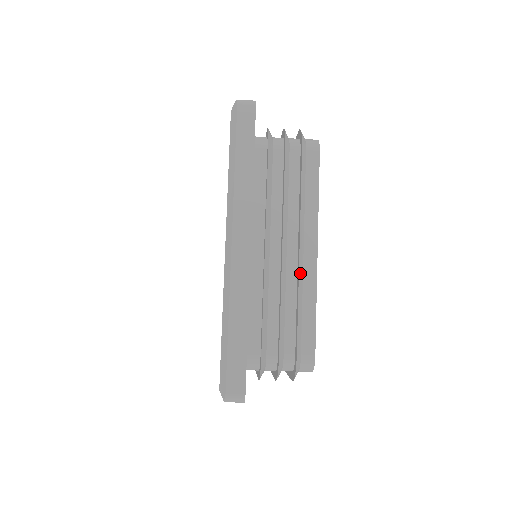
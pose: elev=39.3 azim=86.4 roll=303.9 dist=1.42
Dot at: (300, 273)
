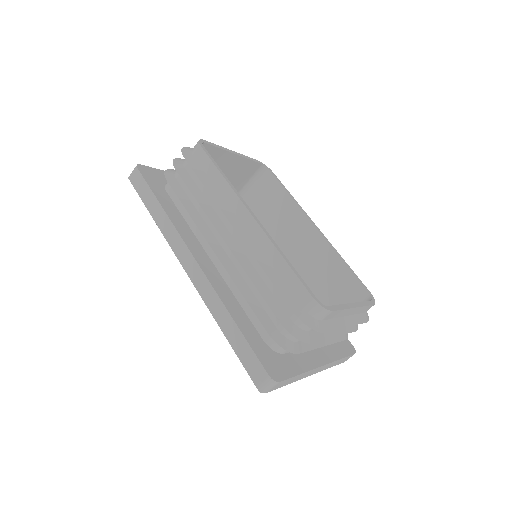
Dot at: (248, 243)
